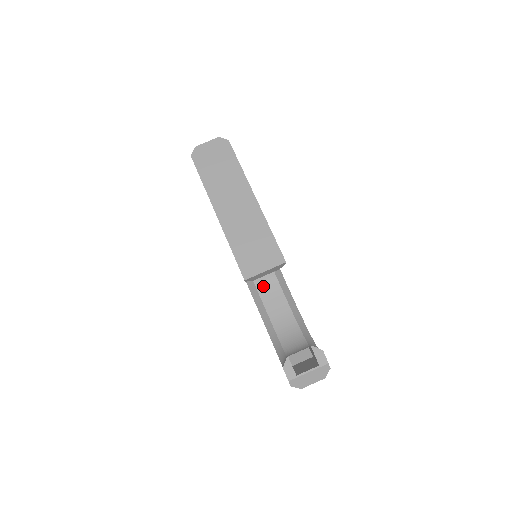
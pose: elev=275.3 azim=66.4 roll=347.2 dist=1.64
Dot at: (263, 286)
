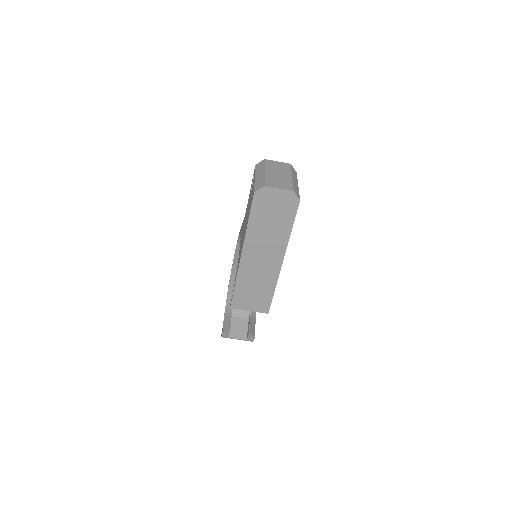
Dot at: occluded
